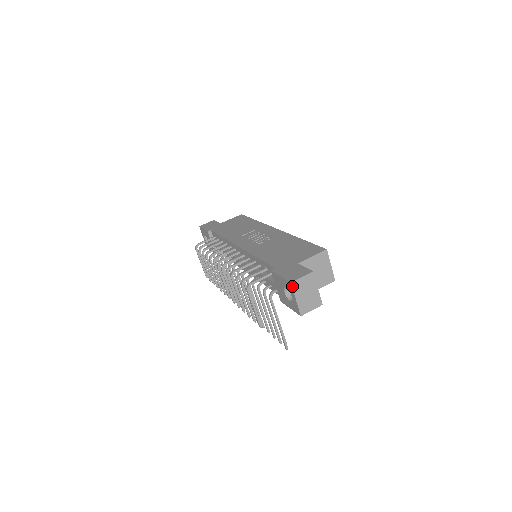
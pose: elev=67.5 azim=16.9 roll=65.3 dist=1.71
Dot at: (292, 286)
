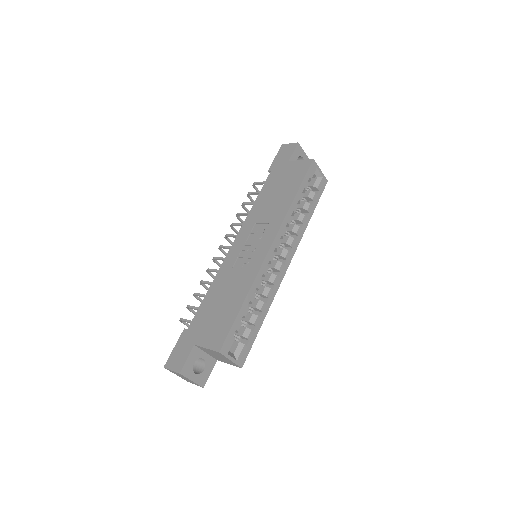
Dot at: occluded
